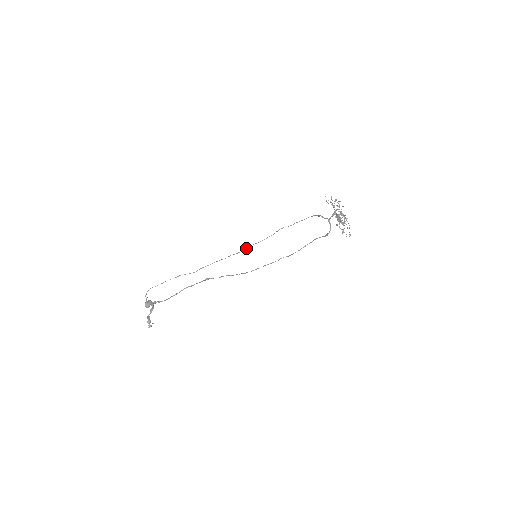
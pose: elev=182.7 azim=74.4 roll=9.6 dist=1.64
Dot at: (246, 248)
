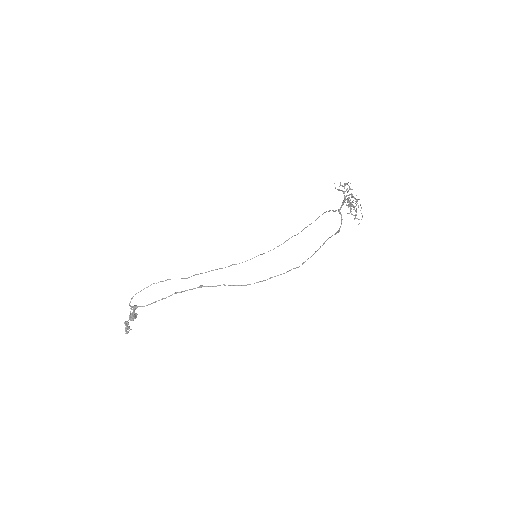
Dot at: occluded
